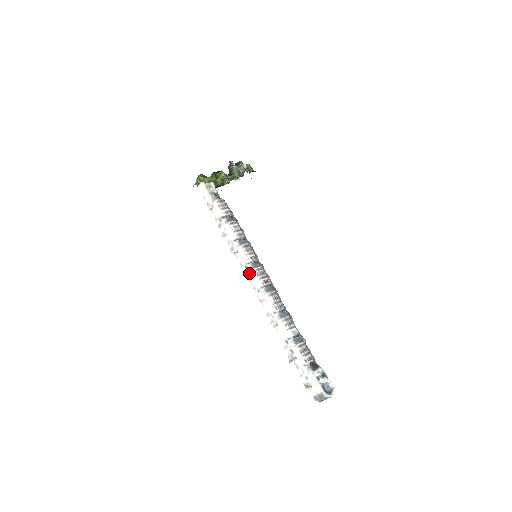
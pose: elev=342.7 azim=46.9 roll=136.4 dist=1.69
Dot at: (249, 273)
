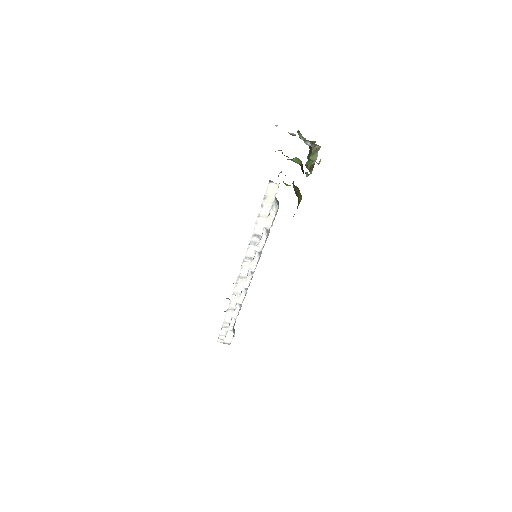
Dot at: (246, 279)
